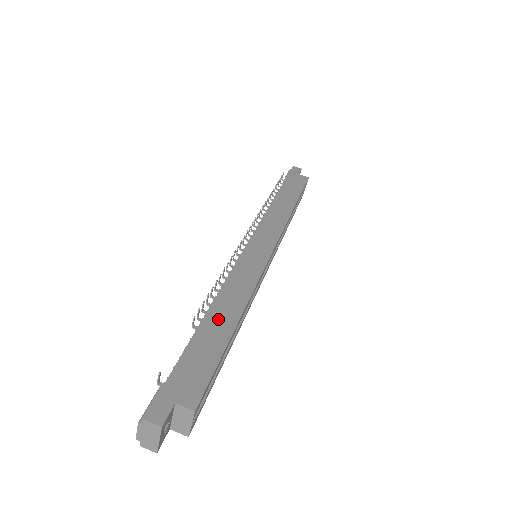
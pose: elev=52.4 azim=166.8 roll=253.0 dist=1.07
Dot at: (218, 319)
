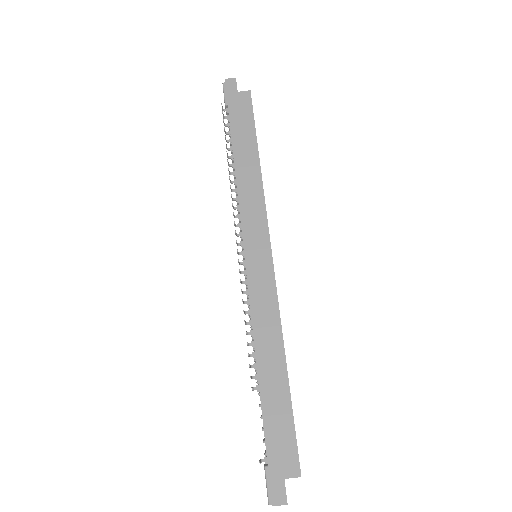
Dot at: (270, 376)
